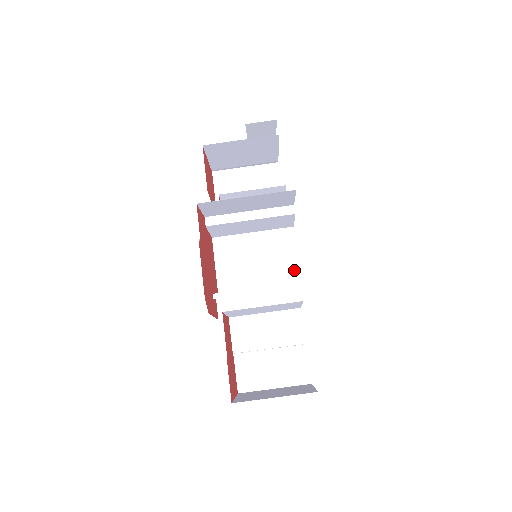
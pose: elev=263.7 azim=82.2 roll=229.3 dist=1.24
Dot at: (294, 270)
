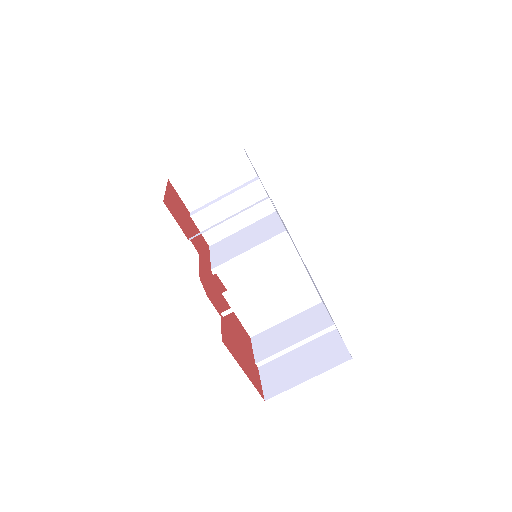
Dot at: (279, 229)
